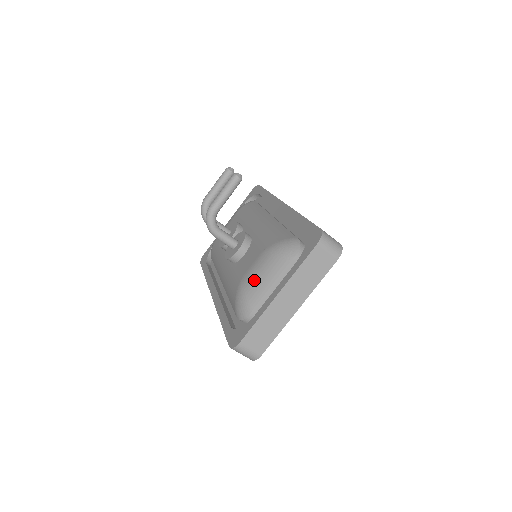
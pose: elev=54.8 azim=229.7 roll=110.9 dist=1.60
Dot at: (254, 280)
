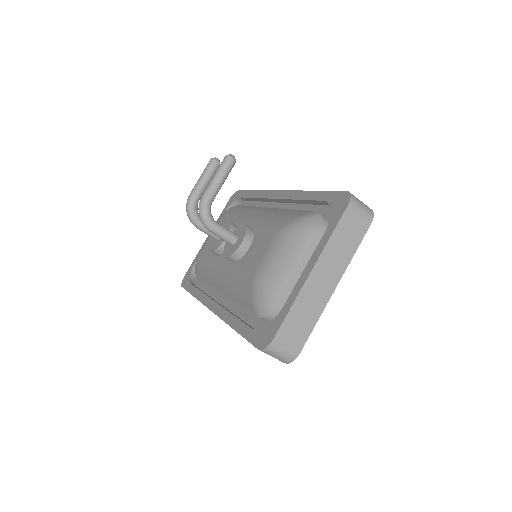
Dot at: (273, 266)
